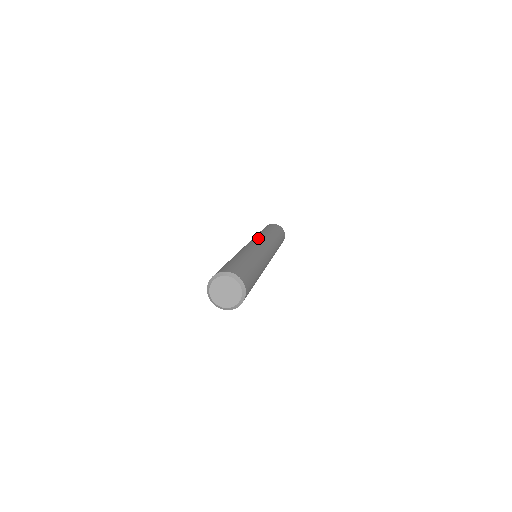
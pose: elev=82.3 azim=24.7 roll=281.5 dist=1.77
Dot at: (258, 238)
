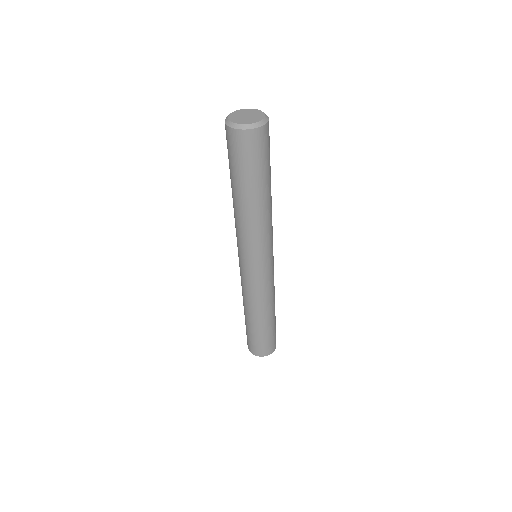
Dot at: occluded
